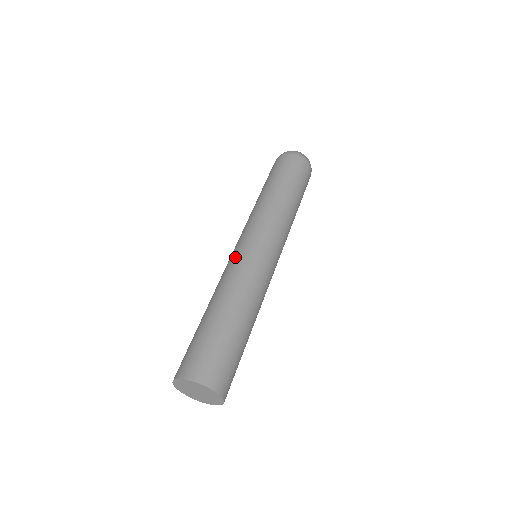
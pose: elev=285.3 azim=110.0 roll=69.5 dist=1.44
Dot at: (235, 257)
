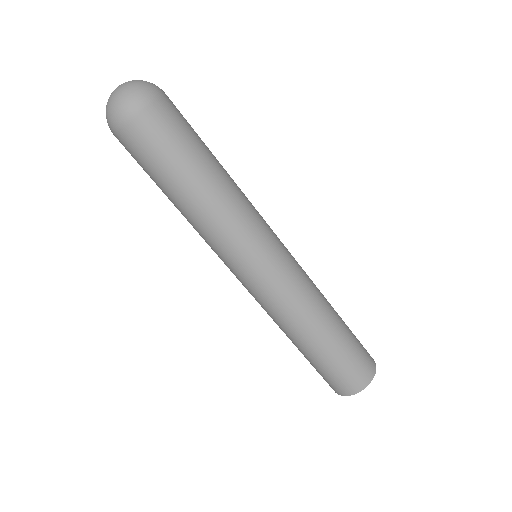
Dot at: (256, 296)
